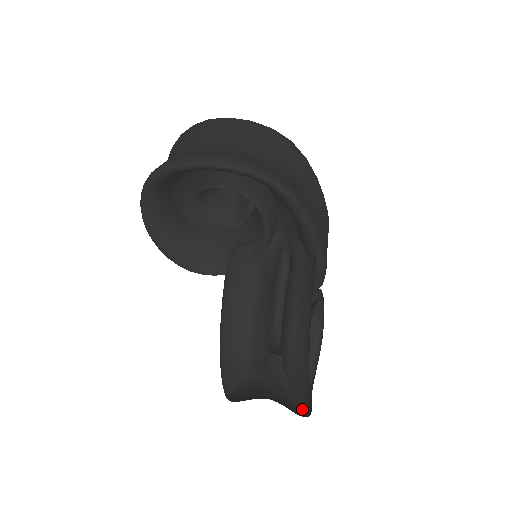
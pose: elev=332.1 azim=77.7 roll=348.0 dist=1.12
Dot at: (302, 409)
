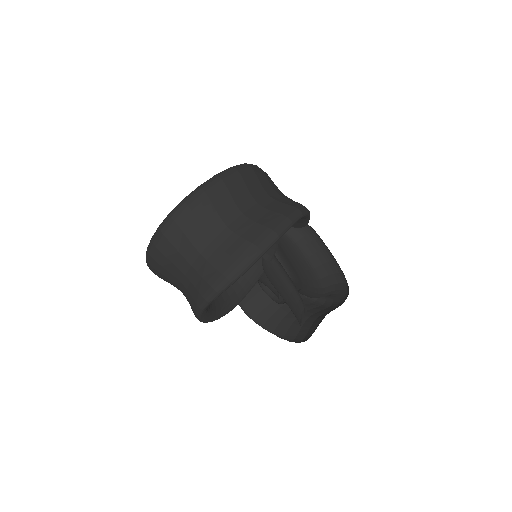
Dot at: (311, 301)
